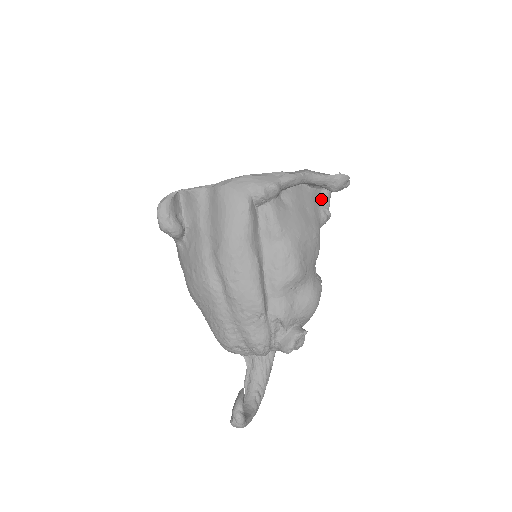
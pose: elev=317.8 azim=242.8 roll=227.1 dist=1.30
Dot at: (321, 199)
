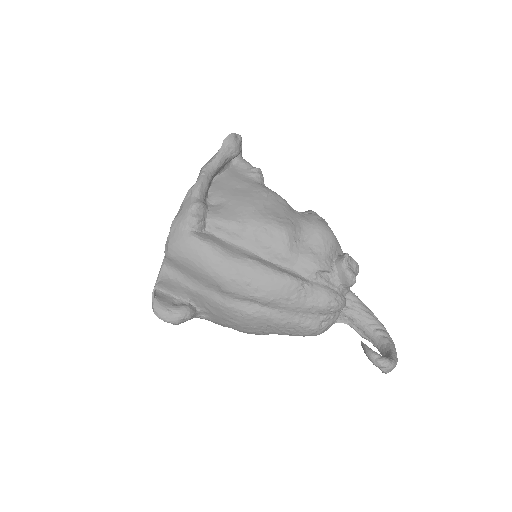
Dot at: (239, 169)
